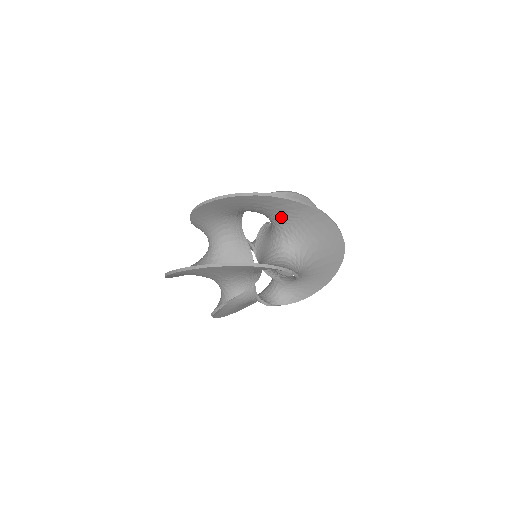
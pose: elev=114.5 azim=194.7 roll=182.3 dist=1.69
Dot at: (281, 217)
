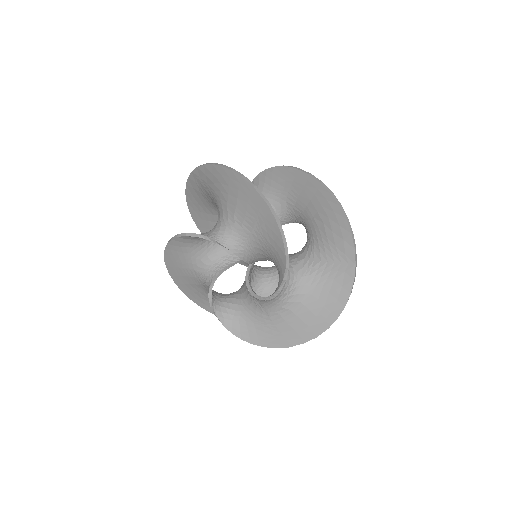
Dot at: (323, 247)
